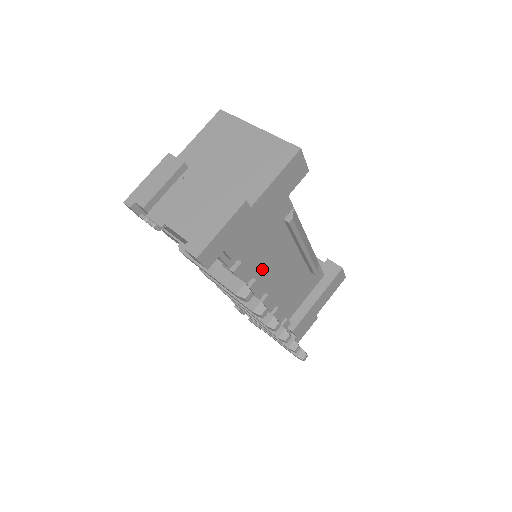
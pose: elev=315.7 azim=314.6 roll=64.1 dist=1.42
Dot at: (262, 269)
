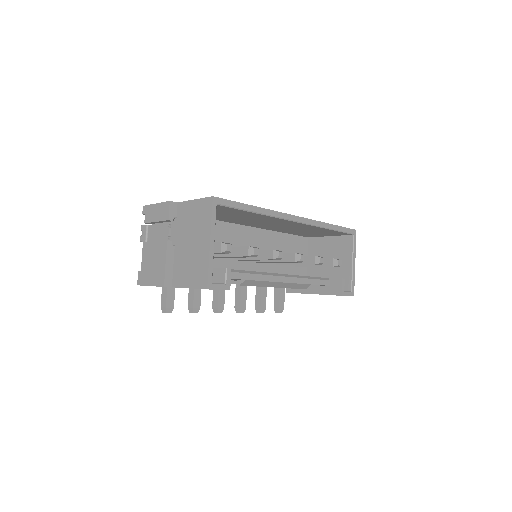
Dot at: occluded
